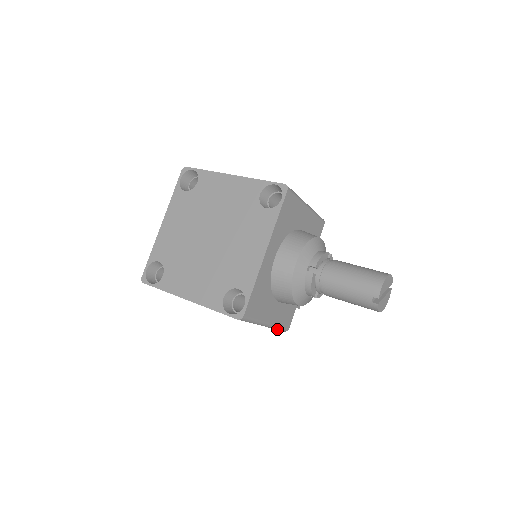
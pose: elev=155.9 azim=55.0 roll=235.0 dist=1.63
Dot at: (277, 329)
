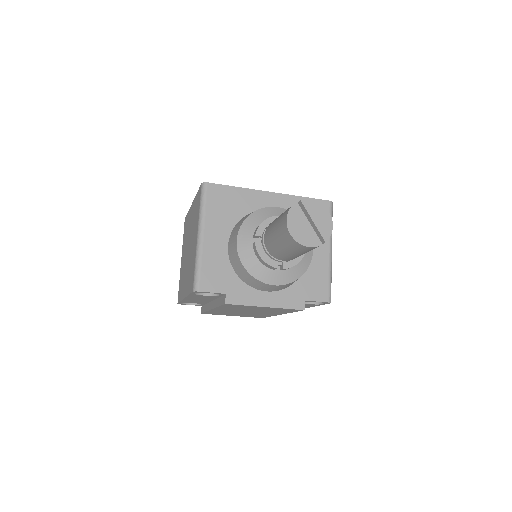
Dot at: (196, 268)
